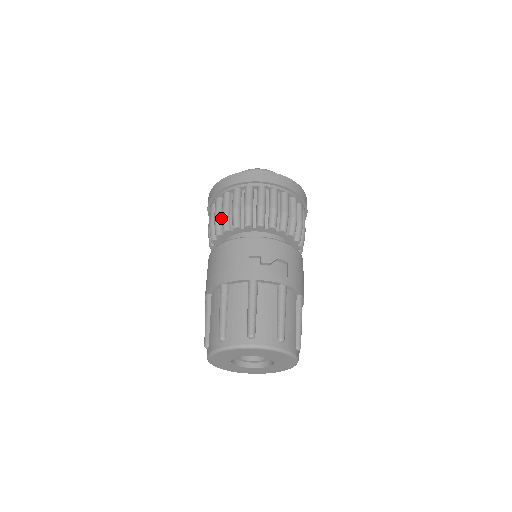
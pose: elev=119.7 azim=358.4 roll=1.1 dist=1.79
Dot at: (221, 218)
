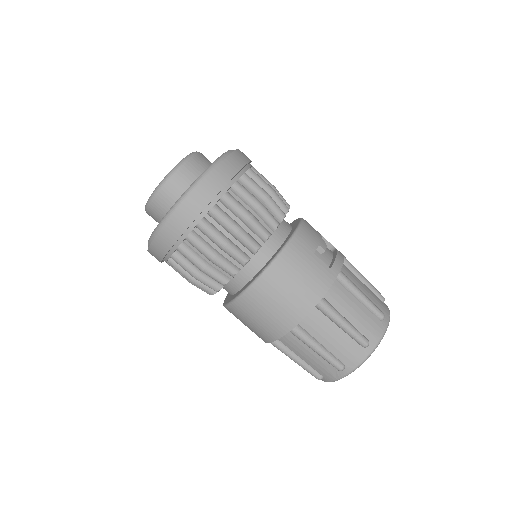
Dot at: (232, 241)
